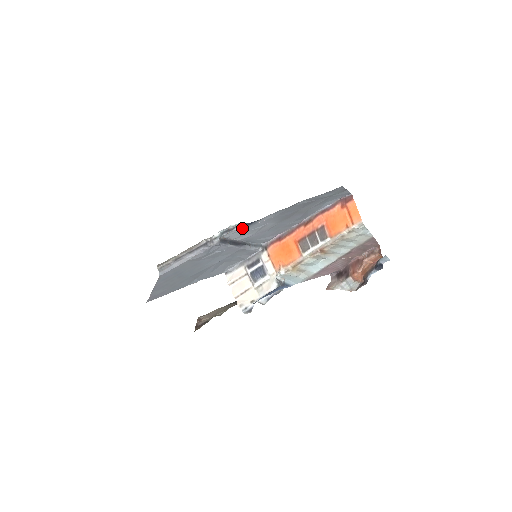
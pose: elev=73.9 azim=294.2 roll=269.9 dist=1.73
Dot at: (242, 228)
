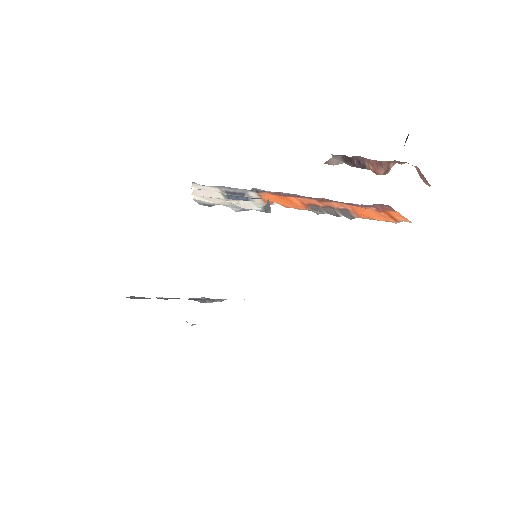
Dot at: occluded
